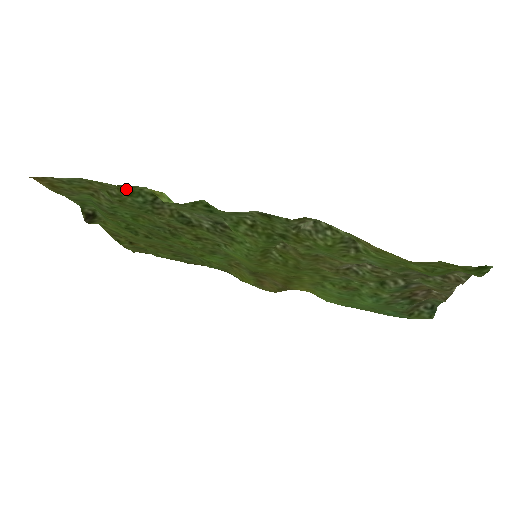
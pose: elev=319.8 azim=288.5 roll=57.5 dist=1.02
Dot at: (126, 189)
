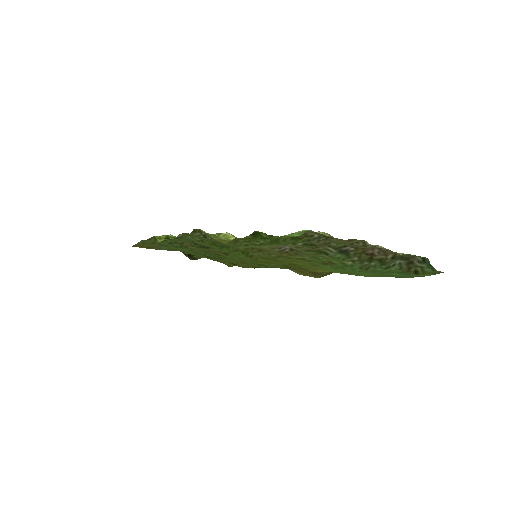
Dot at: (155, 239)
